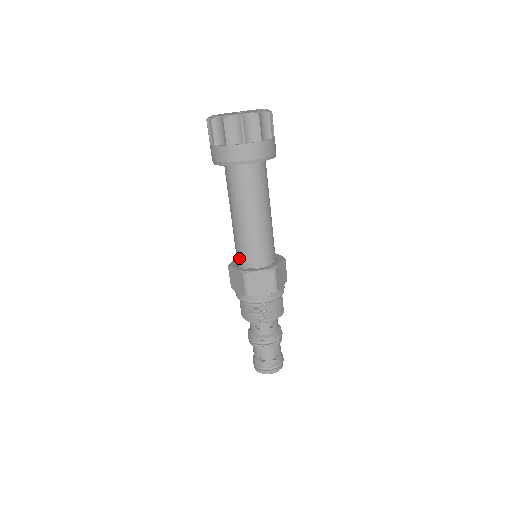
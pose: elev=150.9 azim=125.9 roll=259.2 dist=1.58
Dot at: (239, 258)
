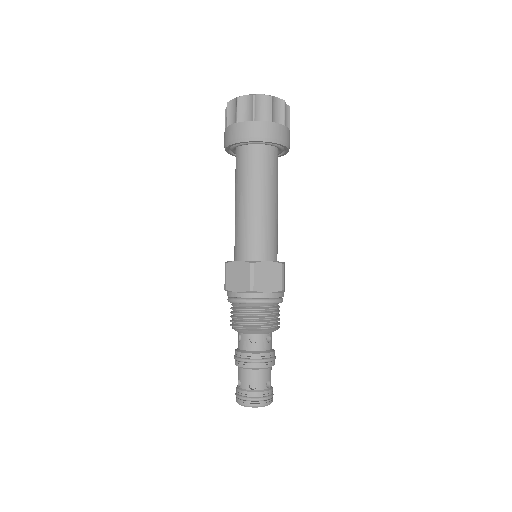
Dot at: (234, 252)
